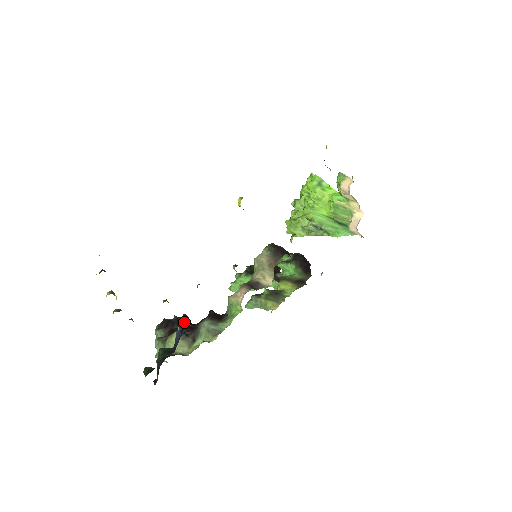
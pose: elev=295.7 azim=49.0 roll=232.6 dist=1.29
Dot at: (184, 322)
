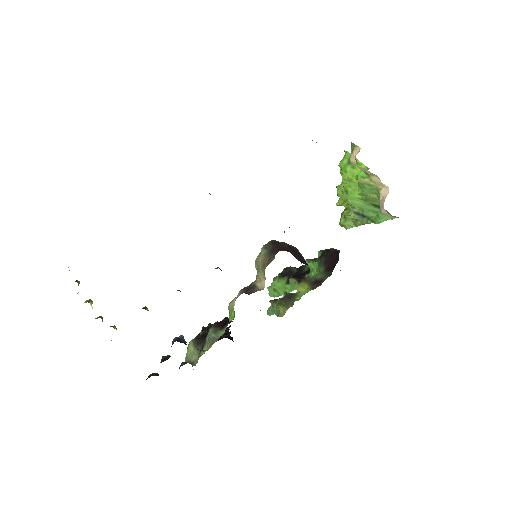
Dot at: occluded
